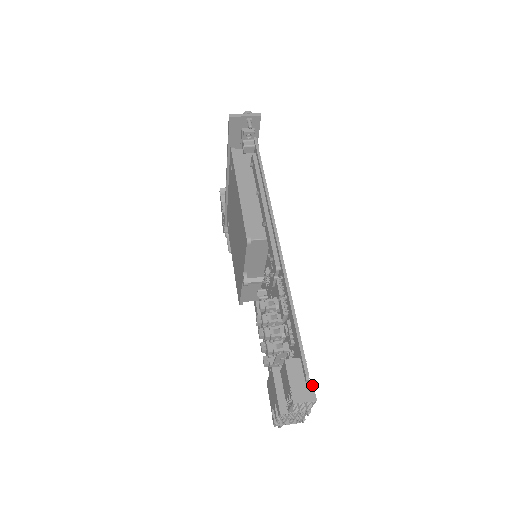
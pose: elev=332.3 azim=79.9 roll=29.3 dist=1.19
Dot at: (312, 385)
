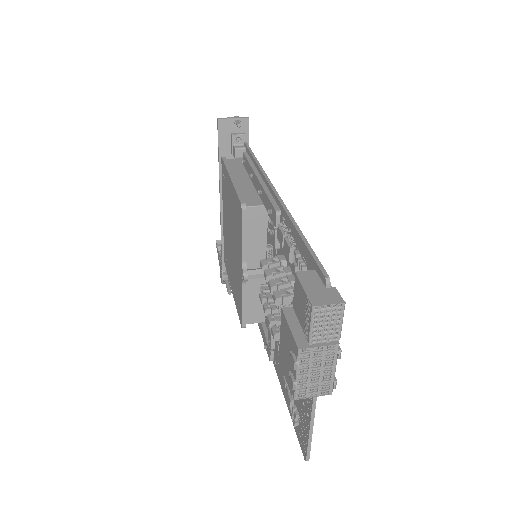
Dot at: (335, 290)
